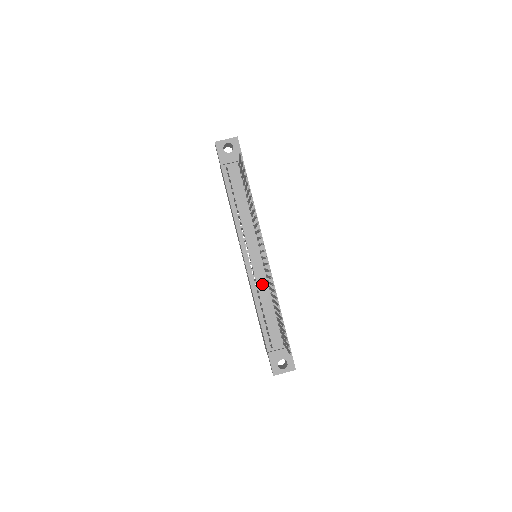
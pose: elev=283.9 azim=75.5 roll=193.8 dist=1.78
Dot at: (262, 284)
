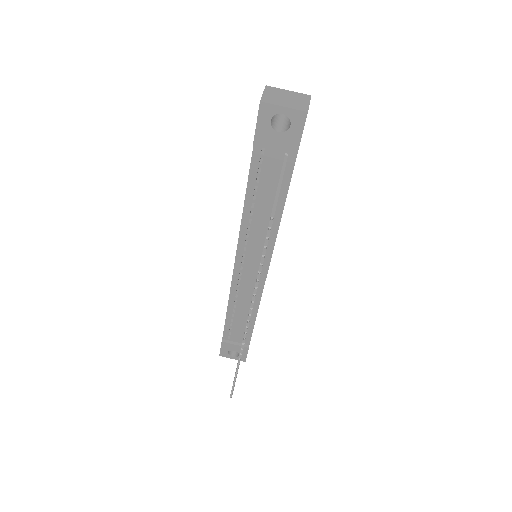
Dot at: (245, 293)
